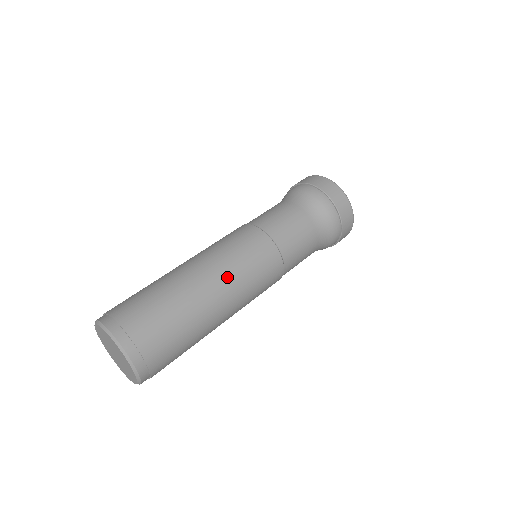
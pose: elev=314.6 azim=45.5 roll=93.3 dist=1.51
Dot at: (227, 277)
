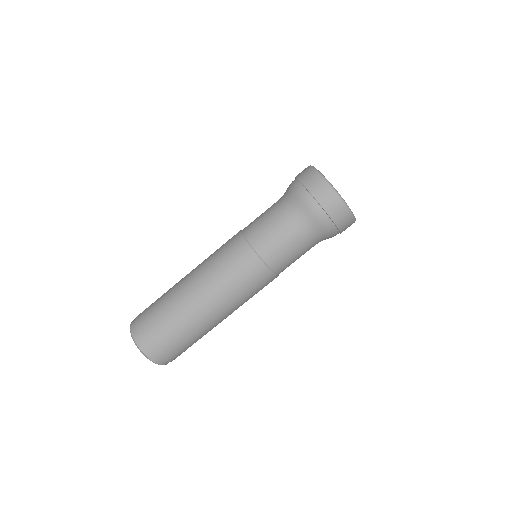
Dot at: (221, 299)
